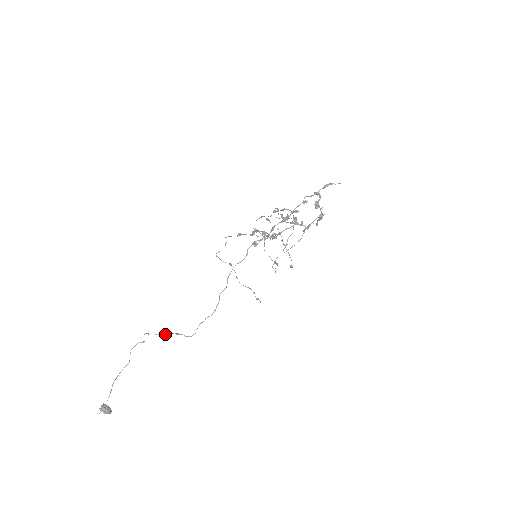
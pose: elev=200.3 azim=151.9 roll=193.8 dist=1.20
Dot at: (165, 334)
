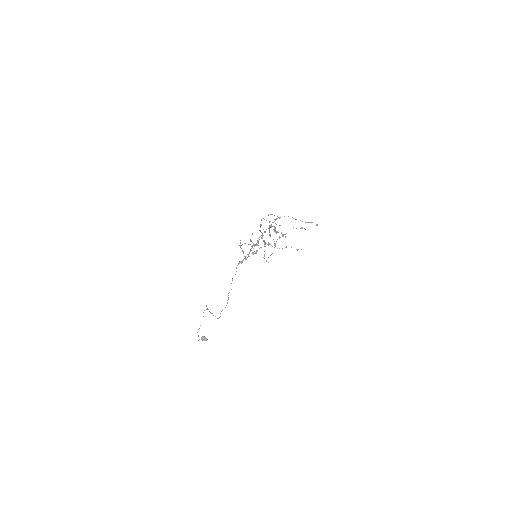
Dot at: (210, 312)
